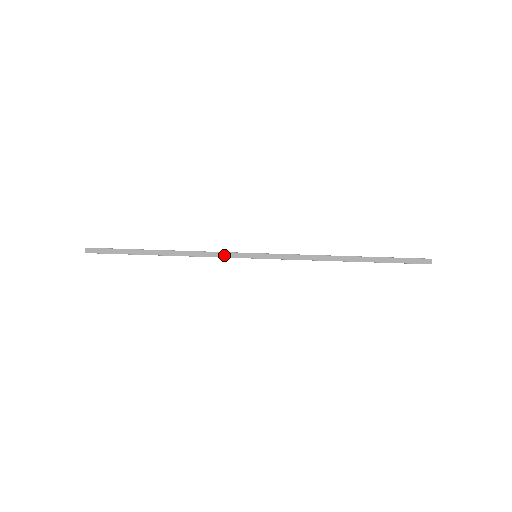
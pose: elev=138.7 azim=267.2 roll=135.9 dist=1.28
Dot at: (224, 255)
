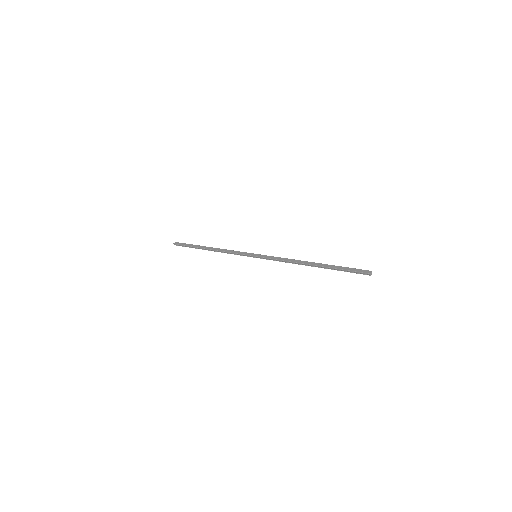
Dot at: (238, 252)
